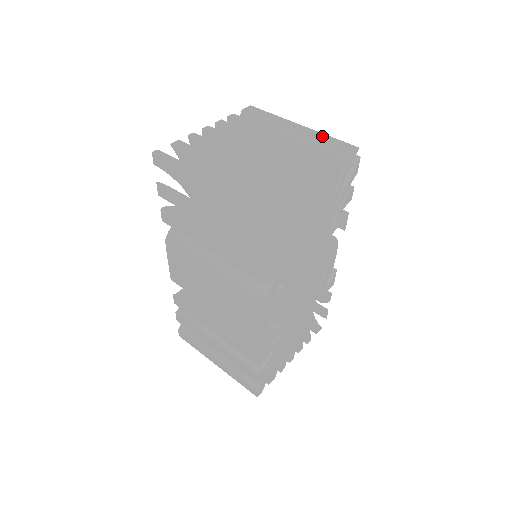
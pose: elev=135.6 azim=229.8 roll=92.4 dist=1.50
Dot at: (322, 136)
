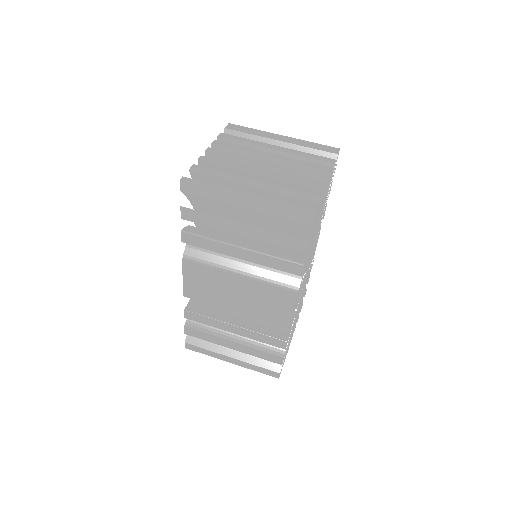
Dot at: (306, 143)
